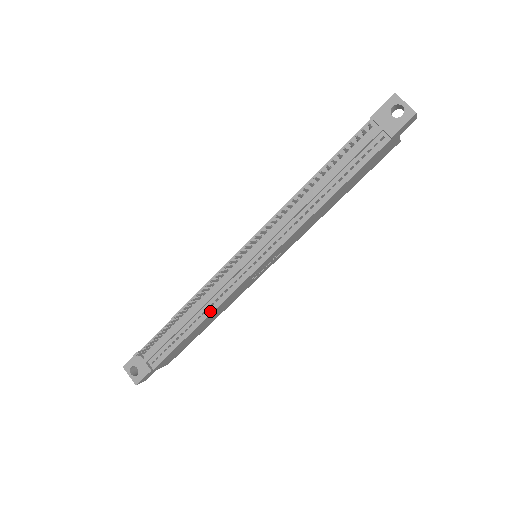
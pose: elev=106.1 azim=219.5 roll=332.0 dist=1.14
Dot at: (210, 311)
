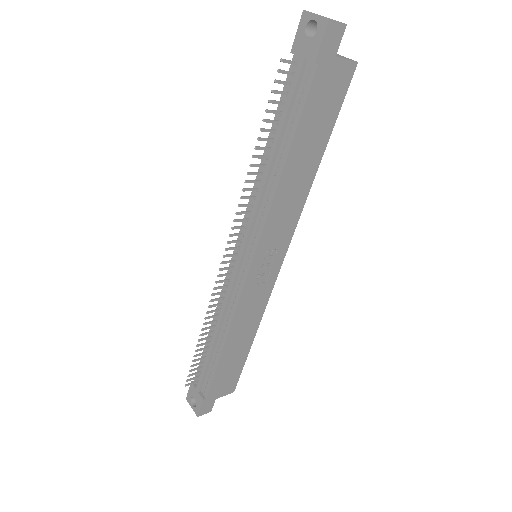
Dot at: (228, 327)
